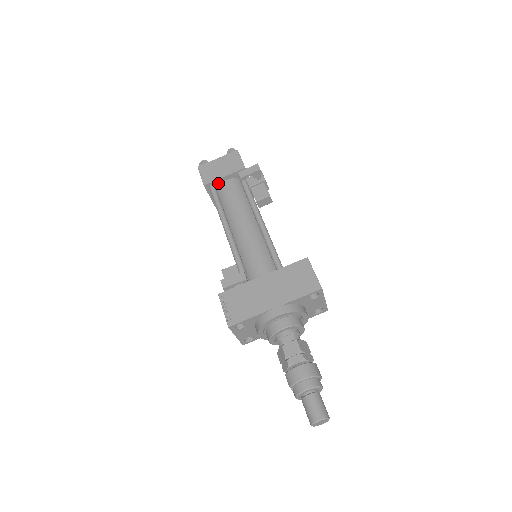
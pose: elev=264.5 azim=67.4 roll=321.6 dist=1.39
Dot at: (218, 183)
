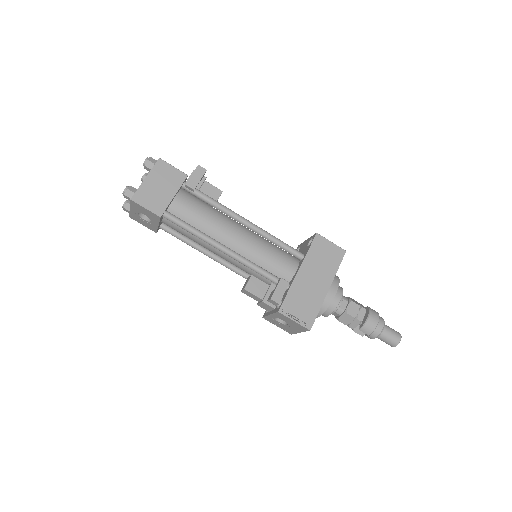
Dot at: (168, 206)
